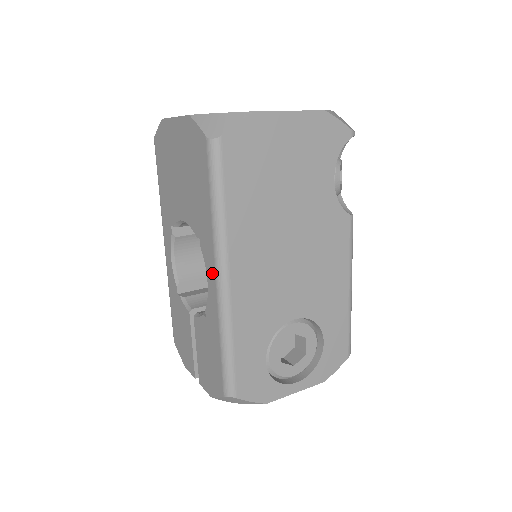
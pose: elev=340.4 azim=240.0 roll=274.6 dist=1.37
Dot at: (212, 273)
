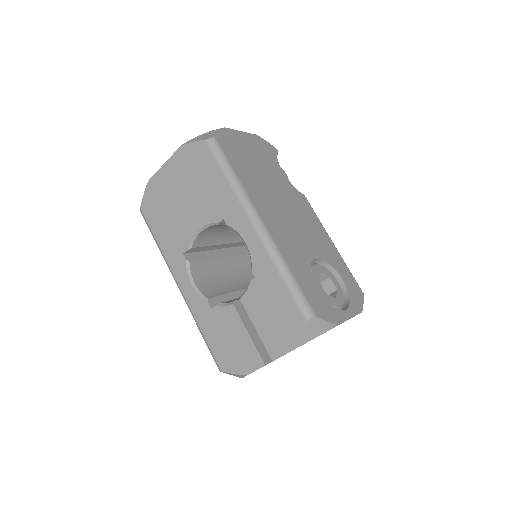
Dot at: (248, 228)
